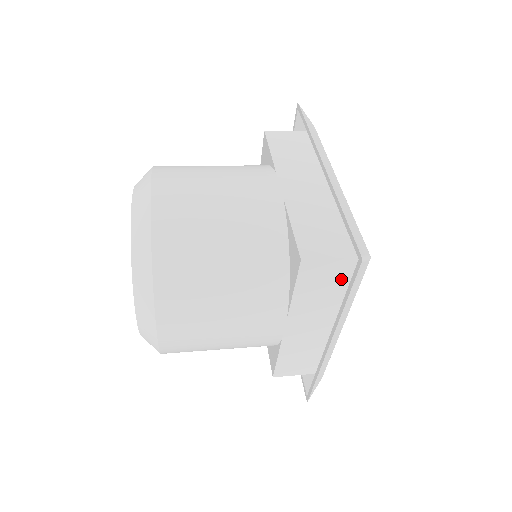
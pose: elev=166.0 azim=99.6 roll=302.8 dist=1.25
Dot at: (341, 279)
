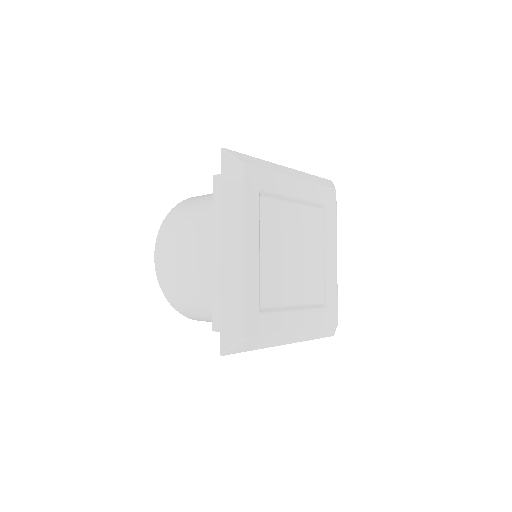
Dot at: occluded
